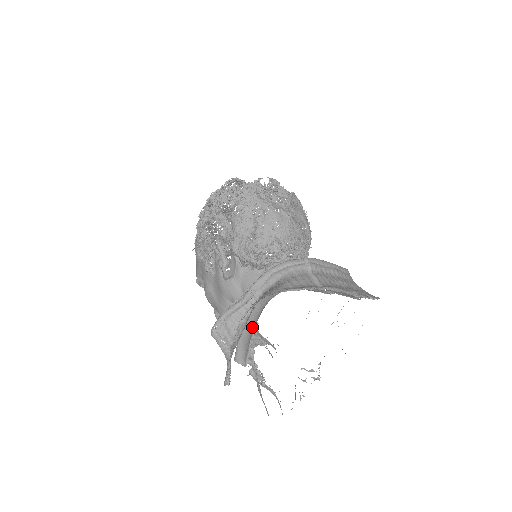
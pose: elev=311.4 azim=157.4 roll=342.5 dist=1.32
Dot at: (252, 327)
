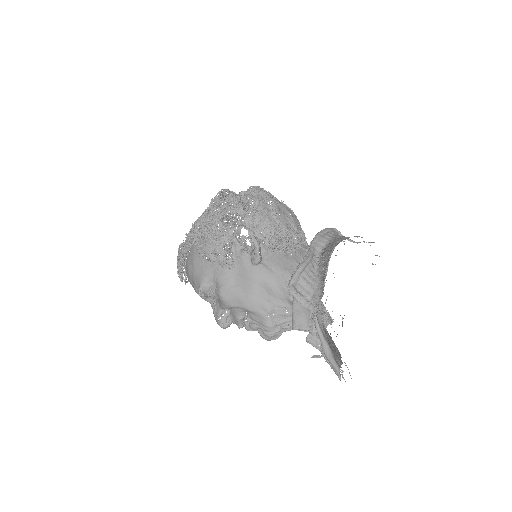
Dot at: occluded
